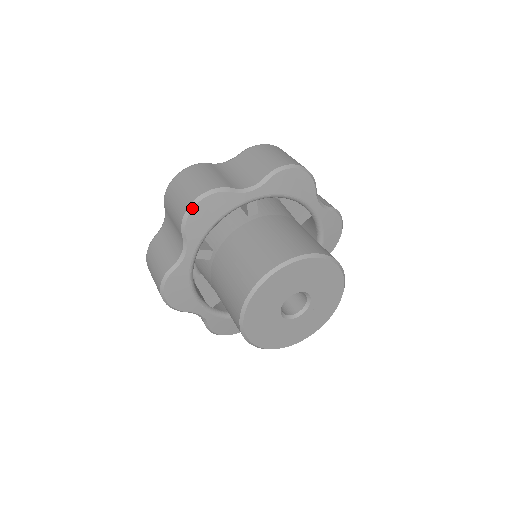
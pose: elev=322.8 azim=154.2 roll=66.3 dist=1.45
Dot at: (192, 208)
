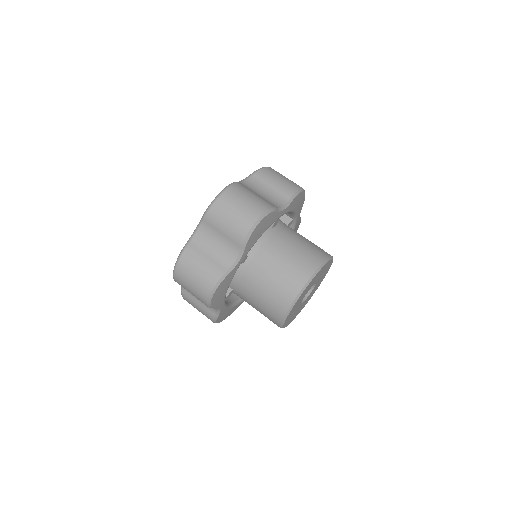
Dot at: (257, 225)
